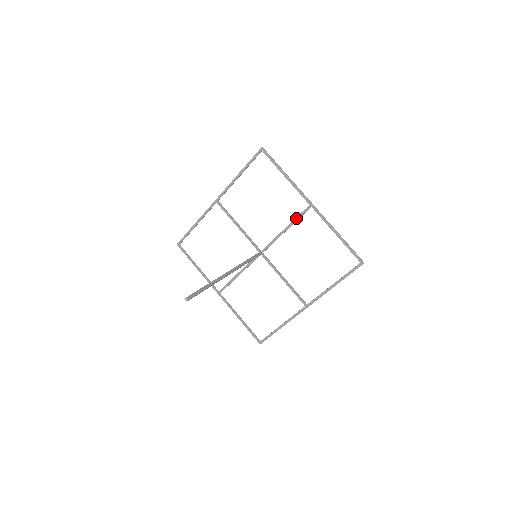
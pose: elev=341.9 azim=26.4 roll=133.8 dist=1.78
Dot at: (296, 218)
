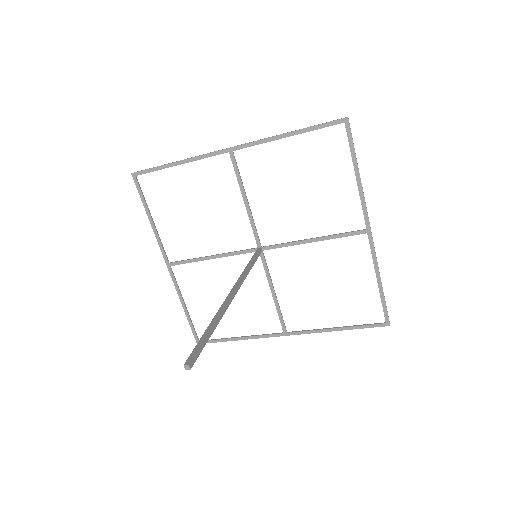
Dot at: (337, 235)
